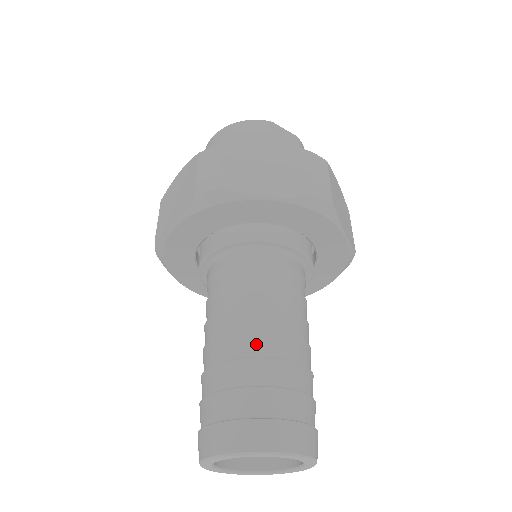
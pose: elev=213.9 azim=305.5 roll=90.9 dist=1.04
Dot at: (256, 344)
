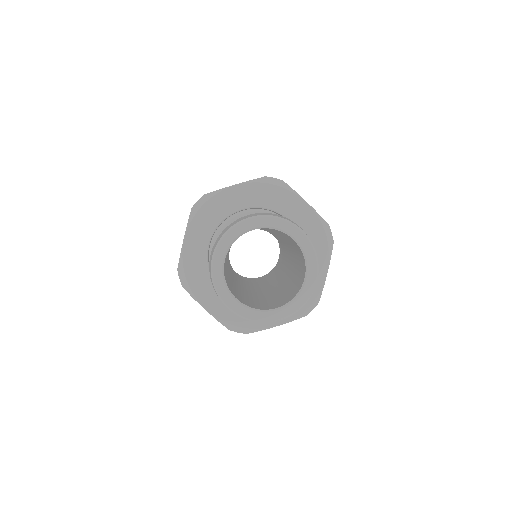
Dot at: occluded
